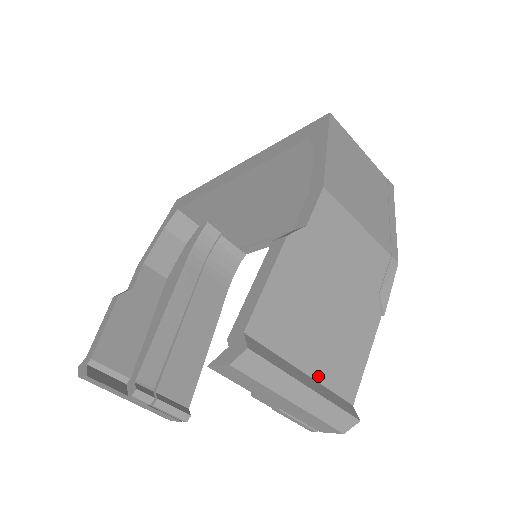
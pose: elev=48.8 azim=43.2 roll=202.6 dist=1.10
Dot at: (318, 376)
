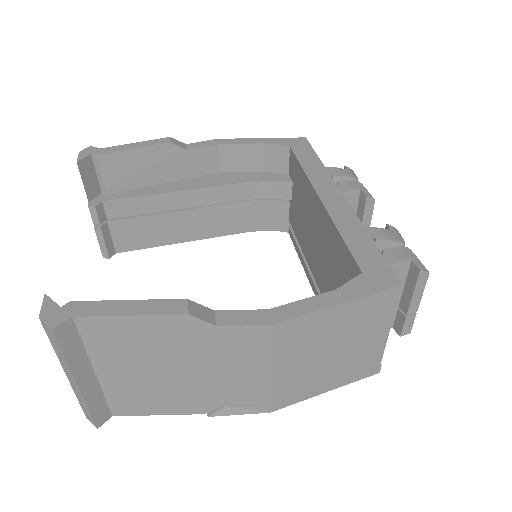
Dot at: (105, 384)
